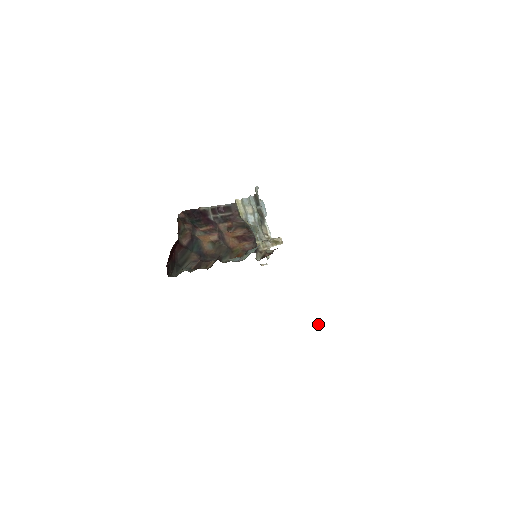
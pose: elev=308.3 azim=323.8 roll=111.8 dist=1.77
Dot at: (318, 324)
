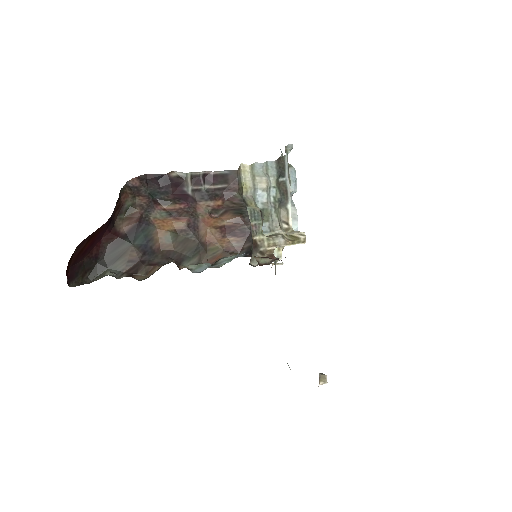
Dot at: (322, 382)
